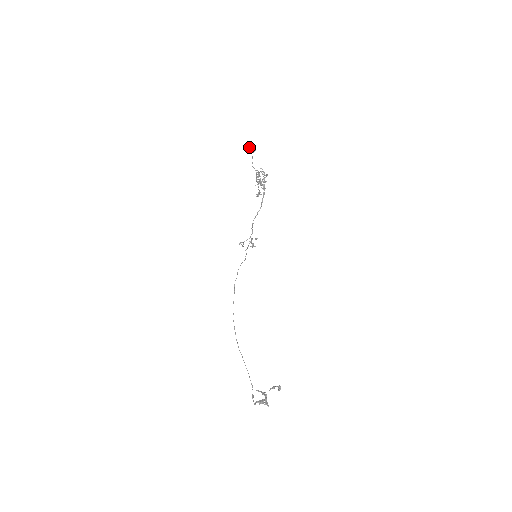
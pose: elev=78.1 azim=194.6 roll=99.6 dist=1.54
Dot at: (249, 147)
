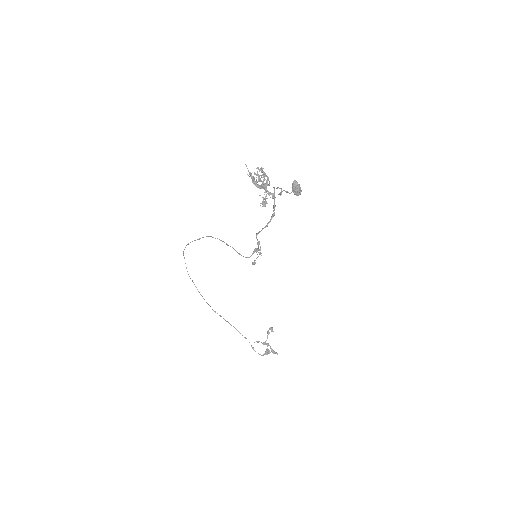
Dot at: (296, 192)
